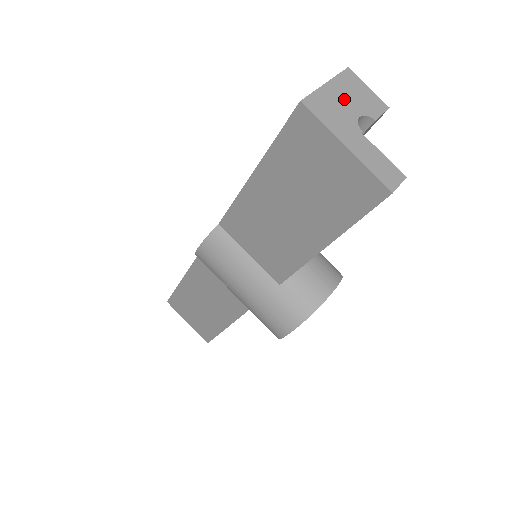
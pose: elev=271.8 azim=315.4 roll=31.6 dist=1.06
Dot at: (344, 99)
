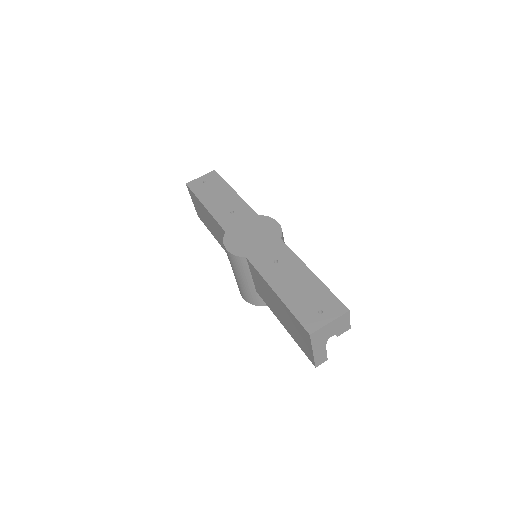
Dot at: (332, 329)
